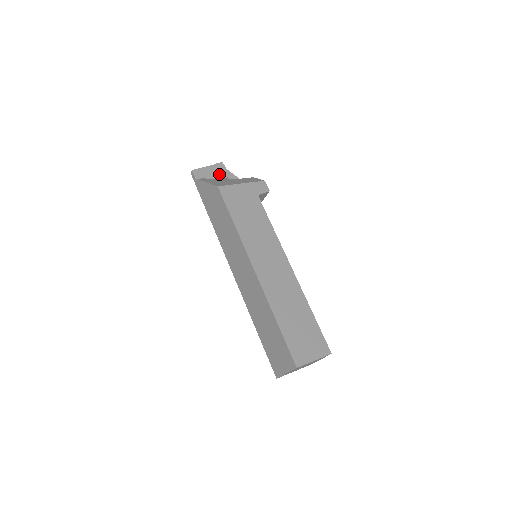
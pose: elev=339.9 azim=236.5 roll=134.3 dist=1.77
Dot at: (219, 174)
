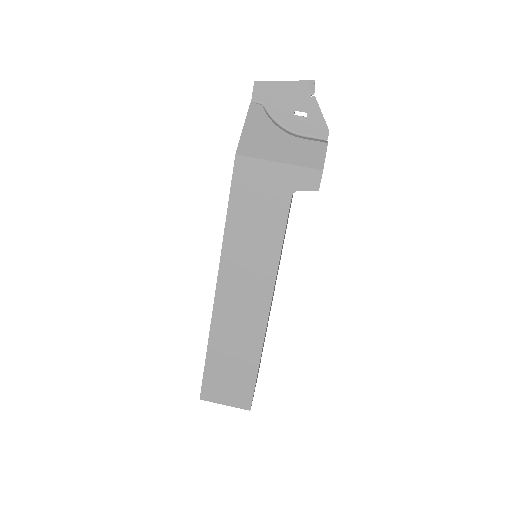
Dot at: (295, 102)
